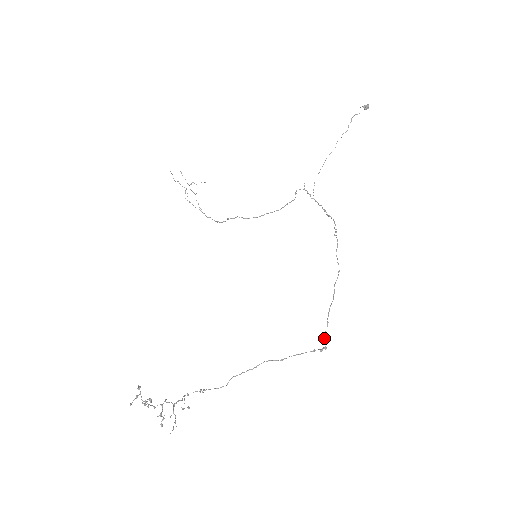
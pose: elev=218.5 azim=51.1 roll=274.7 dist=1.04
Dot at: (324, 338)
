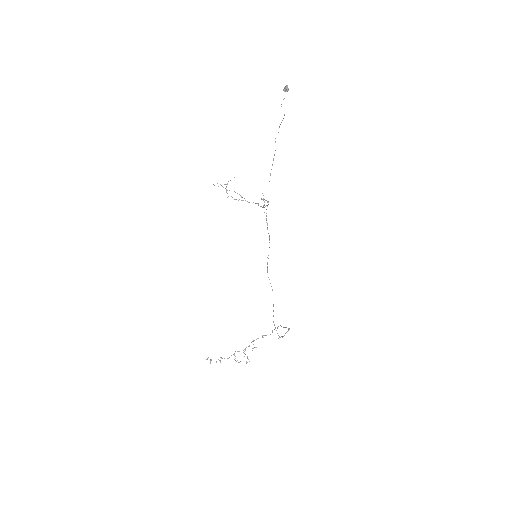
Dot at: (277, 333)
